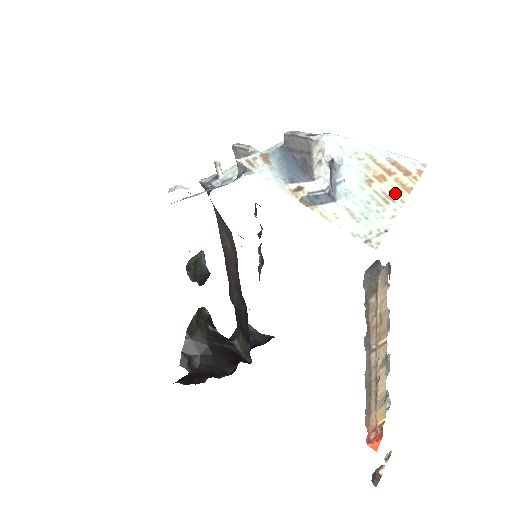
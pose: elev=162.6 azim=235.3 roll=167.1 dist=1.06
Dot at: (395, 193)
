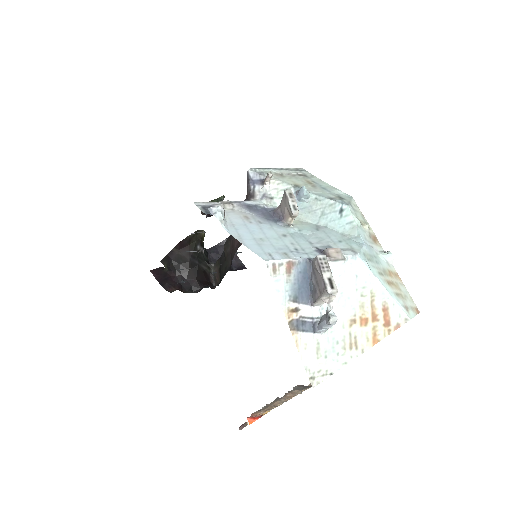
Dot at: (363, 341)
